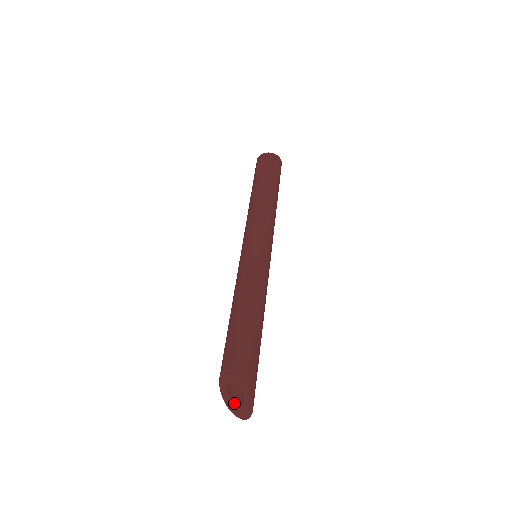
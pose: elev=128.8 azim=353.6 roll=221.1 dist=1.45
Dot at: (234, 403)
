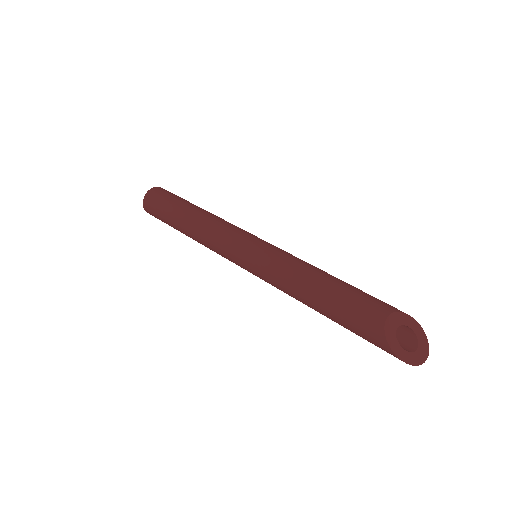
Dot at: (409, 351)
